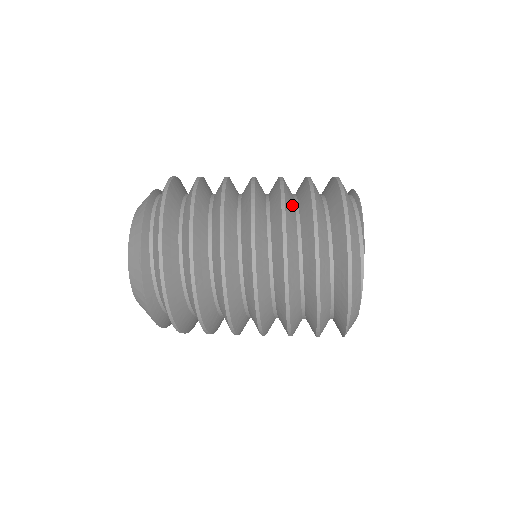
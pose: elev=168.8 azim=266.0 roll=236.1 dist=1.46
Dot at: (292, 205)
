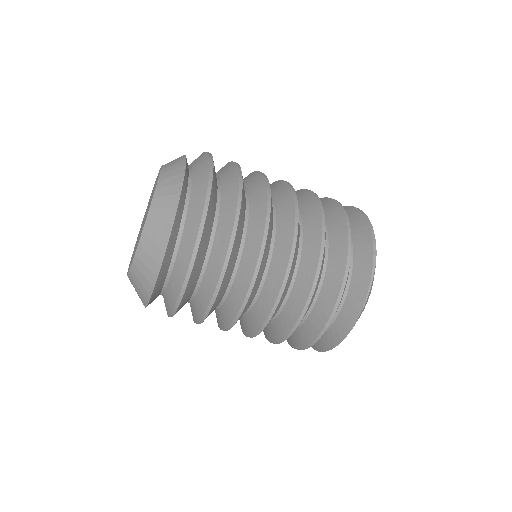
Dot at: occluded
